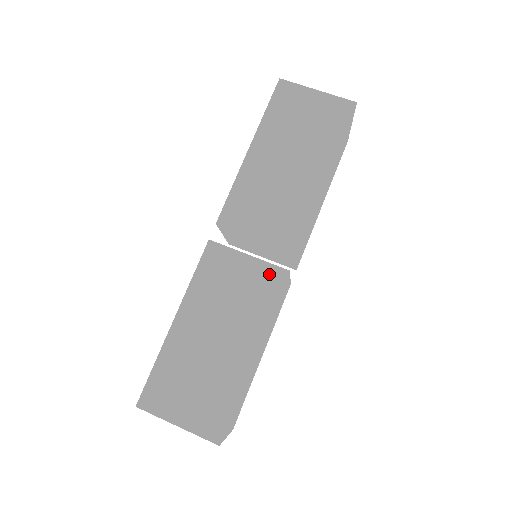
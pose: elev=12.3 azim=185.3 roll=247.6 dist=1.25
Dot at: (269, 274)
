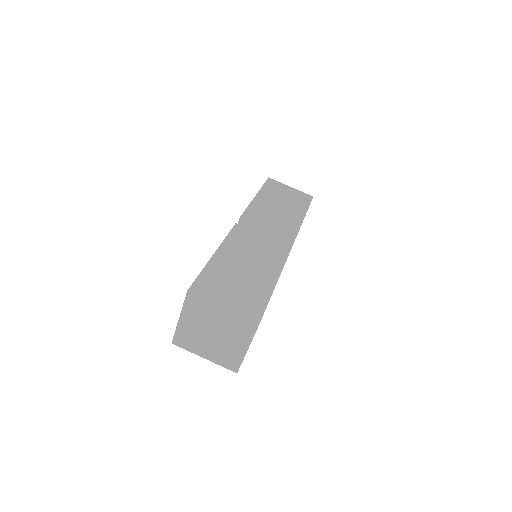
Dot at: (279, 246)
